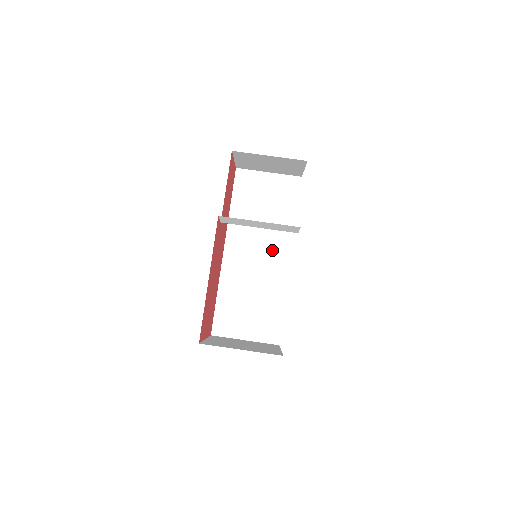
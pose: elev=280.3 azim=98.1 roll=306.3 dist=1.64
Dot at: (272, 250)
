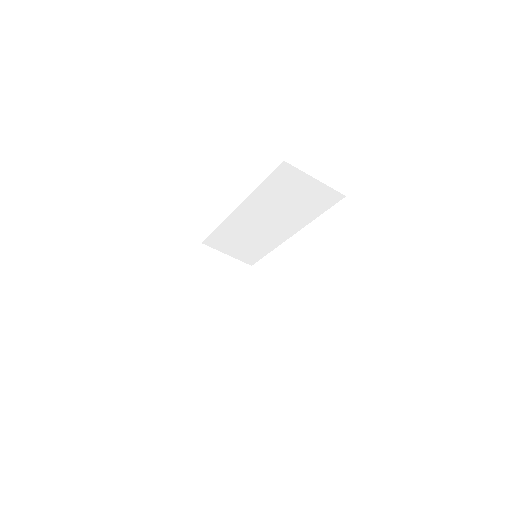
Dot at: (280, 225)
